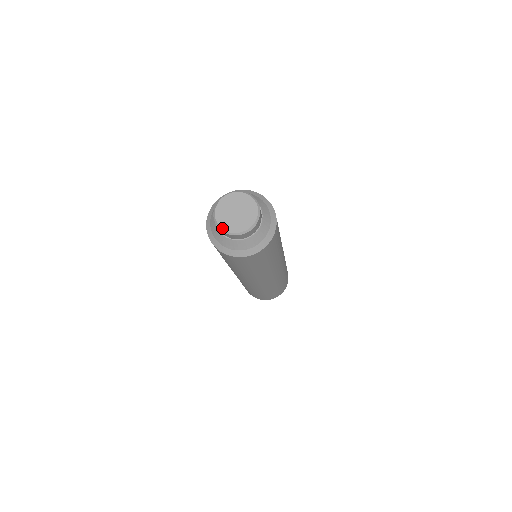
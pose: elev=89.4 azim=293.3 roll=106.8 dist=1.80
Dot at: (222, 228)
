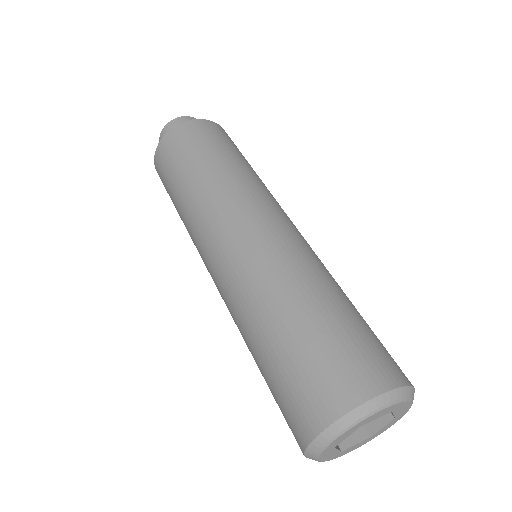
Dot at: (163, 131)
